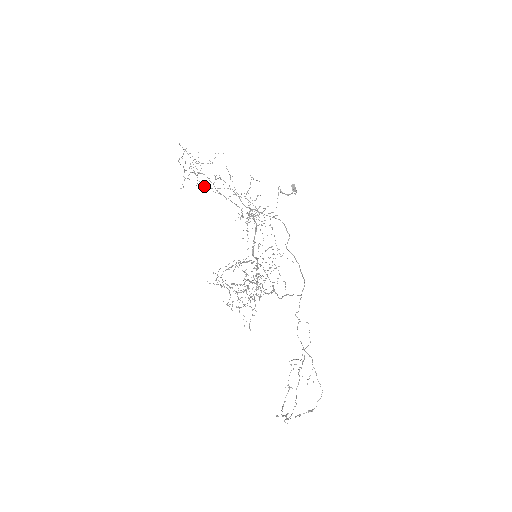
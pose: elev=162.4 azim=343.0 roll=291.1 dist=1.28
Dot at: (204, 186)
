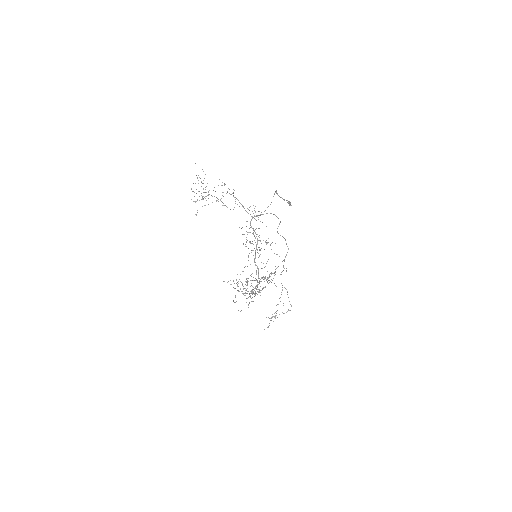
Dot at: (209, 190)
